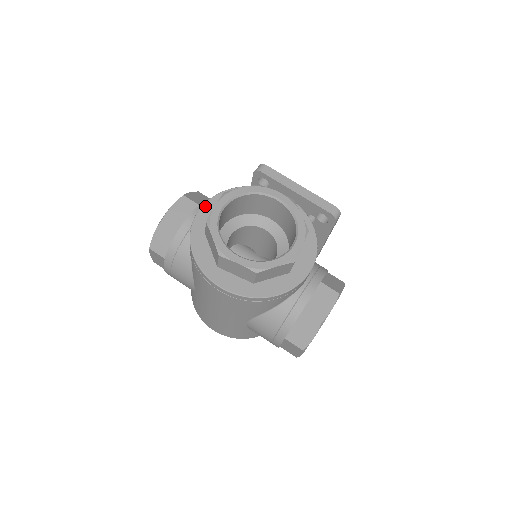
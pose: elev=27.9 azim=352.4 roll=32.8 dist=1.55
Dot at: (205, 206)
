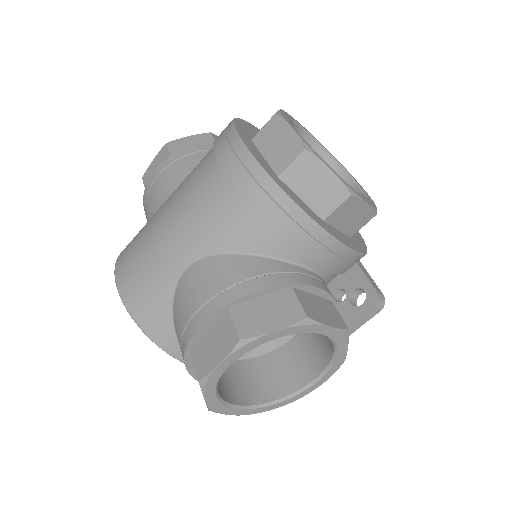
Dot at: occluded
